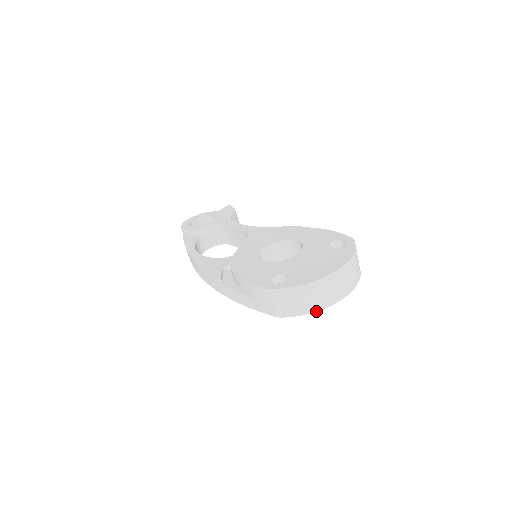
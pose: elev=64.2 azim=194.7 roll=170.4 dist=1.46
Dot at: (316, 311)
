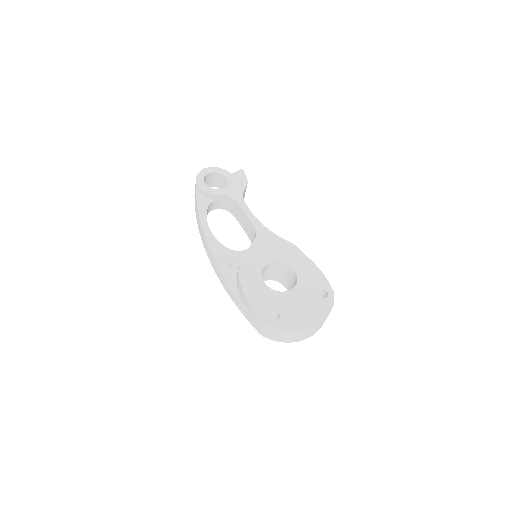
Dot at: (289, 342)
